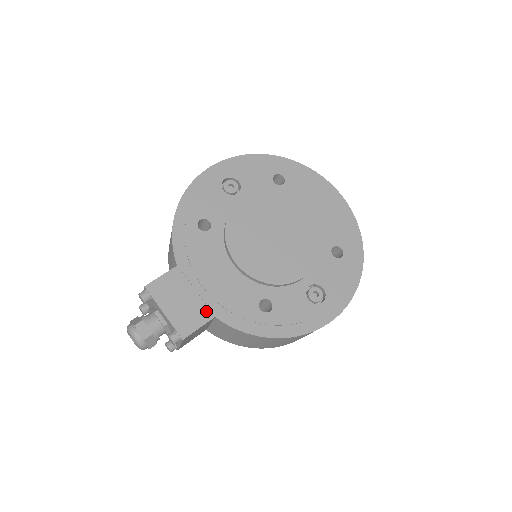
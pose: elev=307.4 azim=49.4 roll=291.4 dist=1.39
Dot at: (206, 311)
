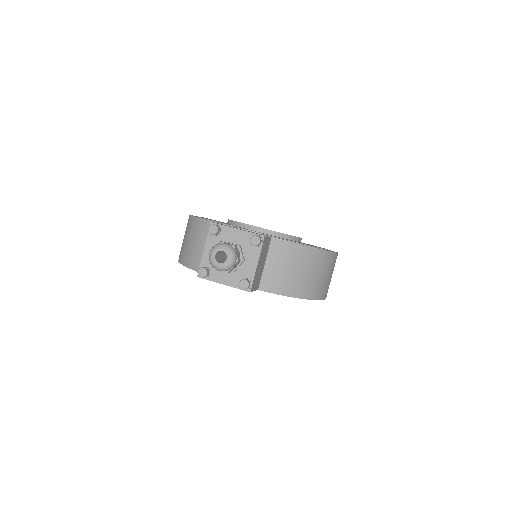
Dot at: occluded
